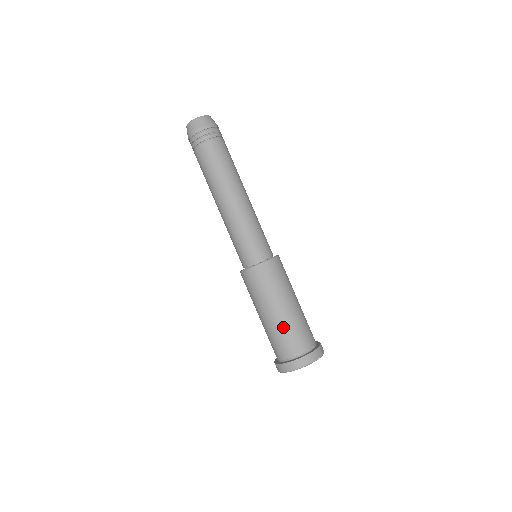
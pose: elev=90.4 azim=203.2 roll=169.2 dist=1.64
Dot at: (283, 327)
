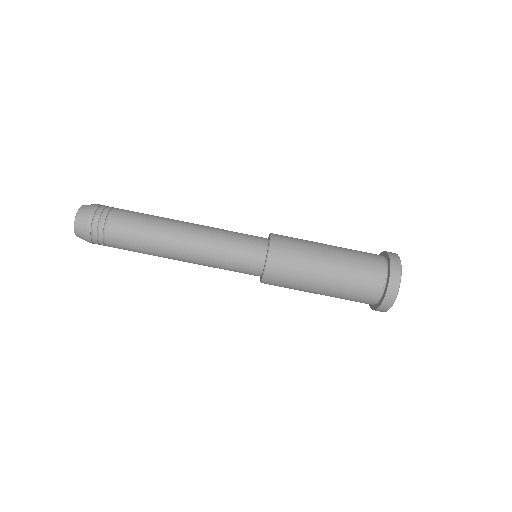
Dot at: (339, 296)
